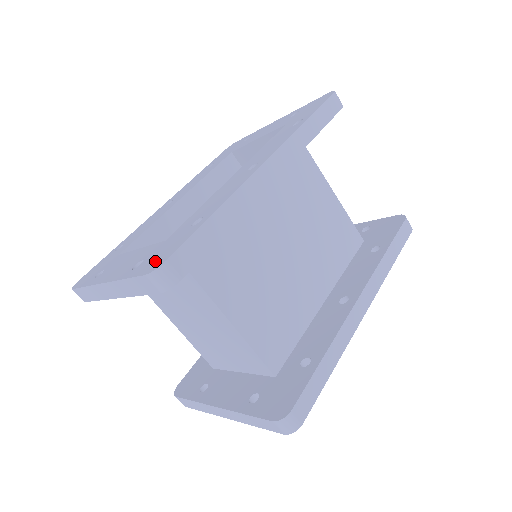
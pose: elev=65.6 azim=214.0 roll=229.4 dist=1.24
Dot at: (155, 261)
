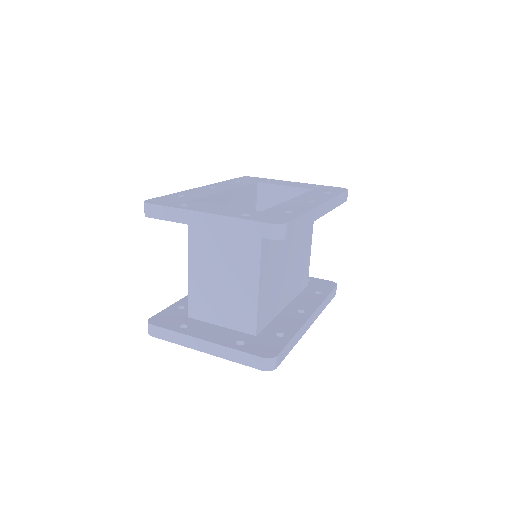
Dot at: (272, 219)
